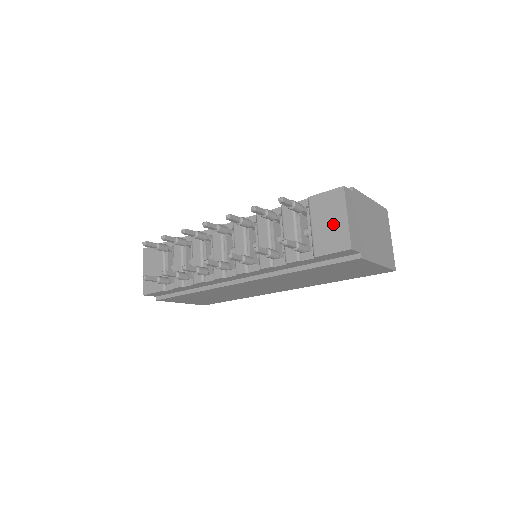
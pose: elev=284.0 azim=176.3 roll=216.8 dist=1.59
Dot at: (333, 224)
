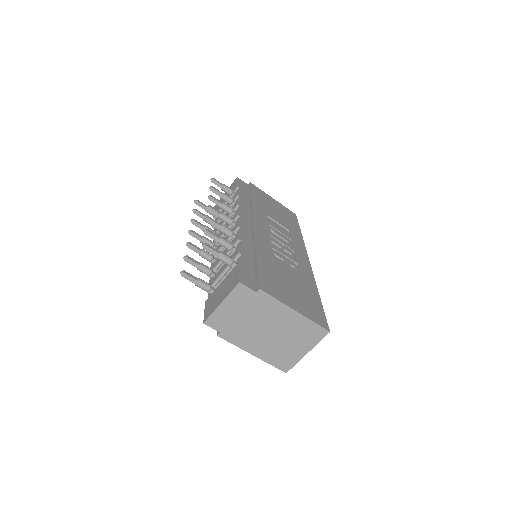
Dot at: (219, 296)
